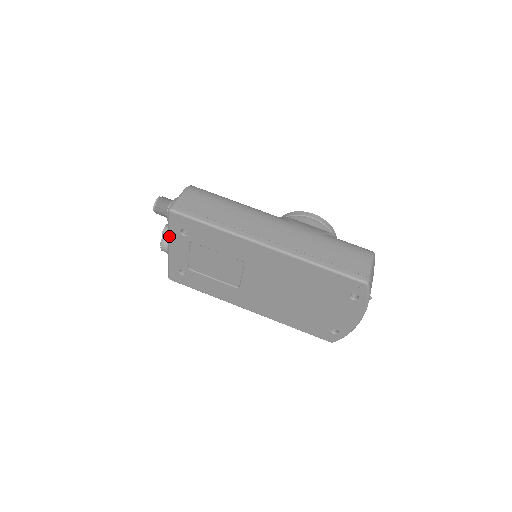
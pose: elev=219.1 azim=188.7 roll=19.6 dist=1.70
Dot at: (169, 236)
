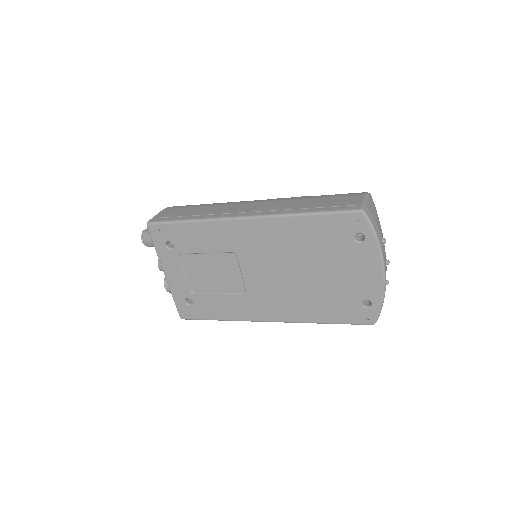
Dot at: (159, 258)
